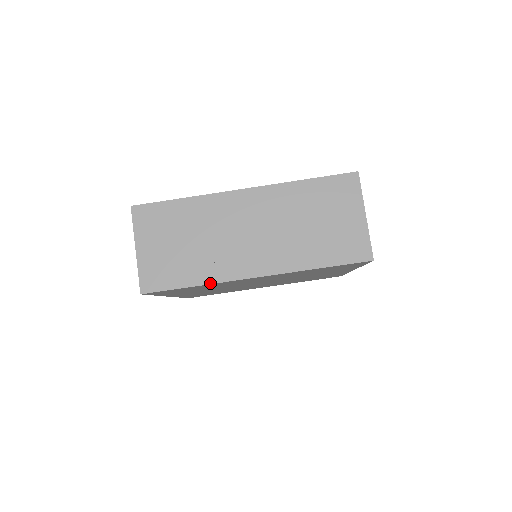
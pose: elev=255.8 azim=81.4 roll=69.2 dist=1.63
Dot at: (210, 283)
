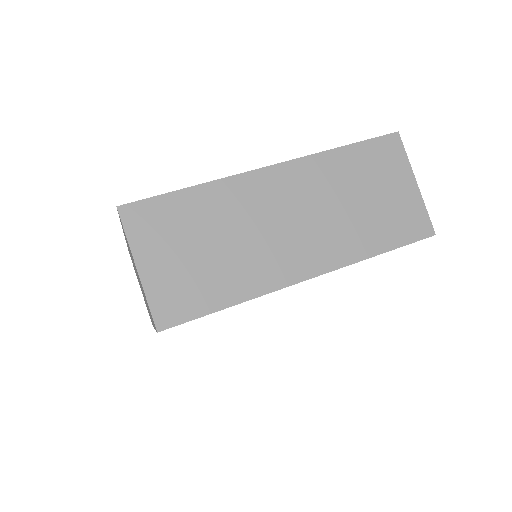
Dot at: (253, 297)
